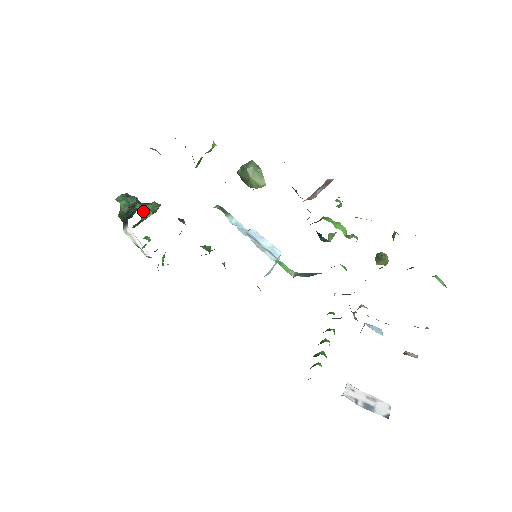
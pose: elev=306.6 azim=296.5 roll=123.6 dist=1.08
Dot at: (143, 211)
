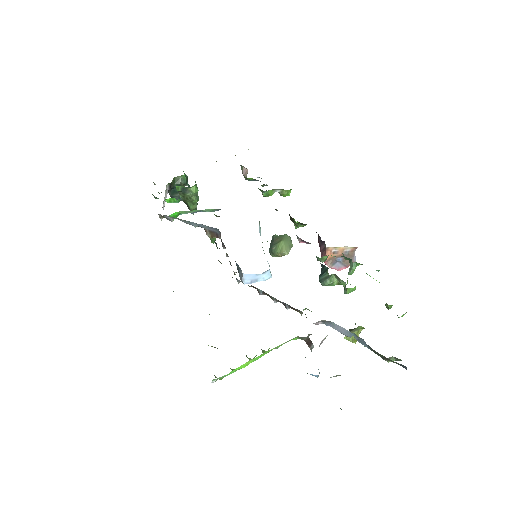
Dot at: (196, 187)
